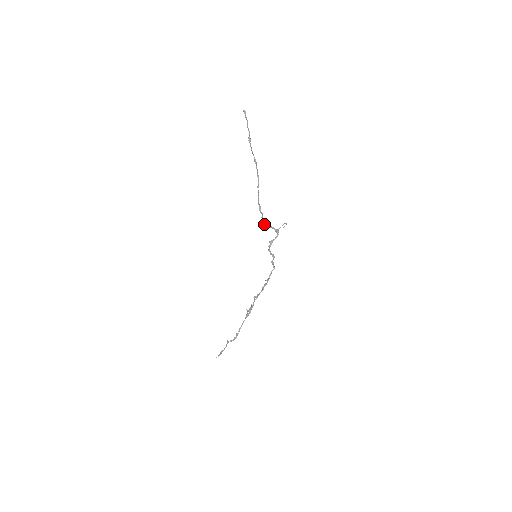
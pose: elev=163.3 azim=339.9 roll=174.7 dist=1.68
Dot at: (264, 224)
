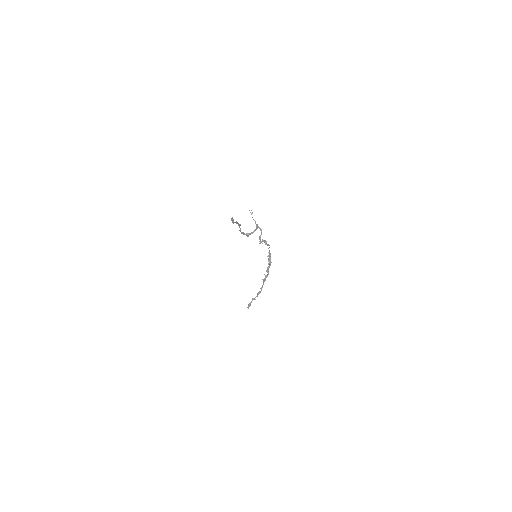
Dot at: occluded
